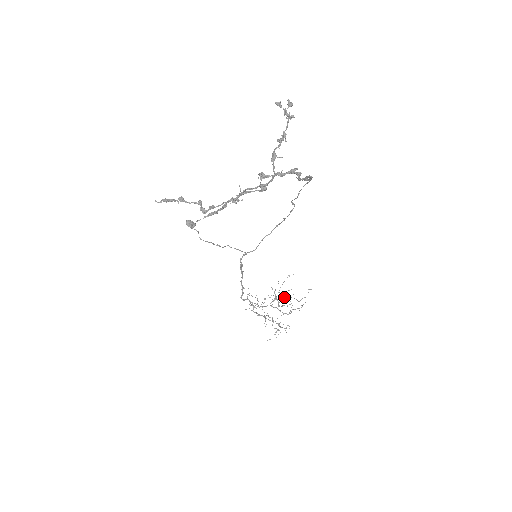
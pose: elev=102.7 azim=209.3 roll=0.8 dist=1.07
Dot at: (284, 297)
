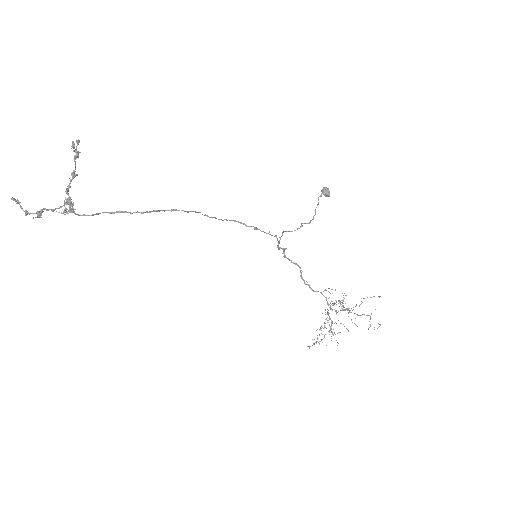
Dot at: occluded
